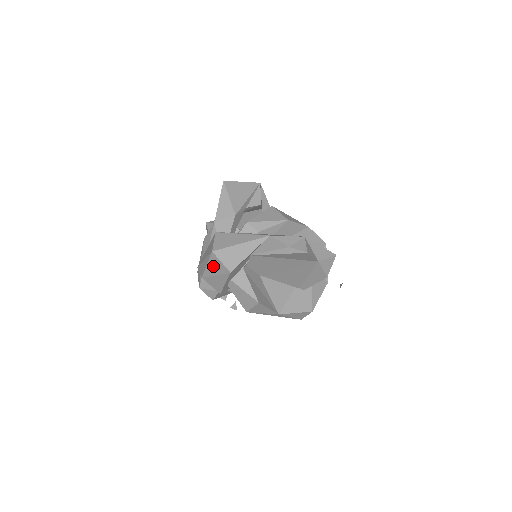
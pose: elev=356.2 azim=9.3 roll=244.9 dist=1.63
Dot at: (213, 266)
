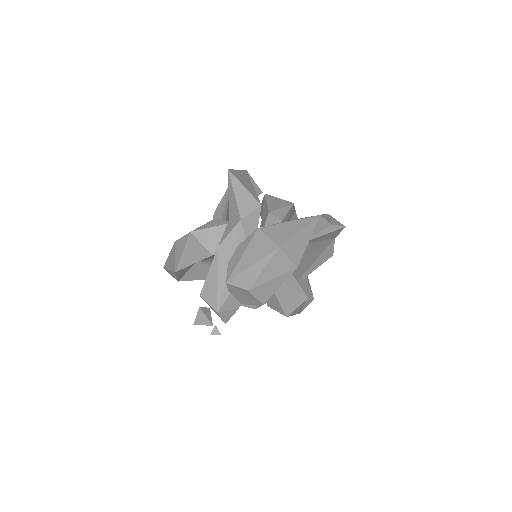
Dot at: (273, 268)
